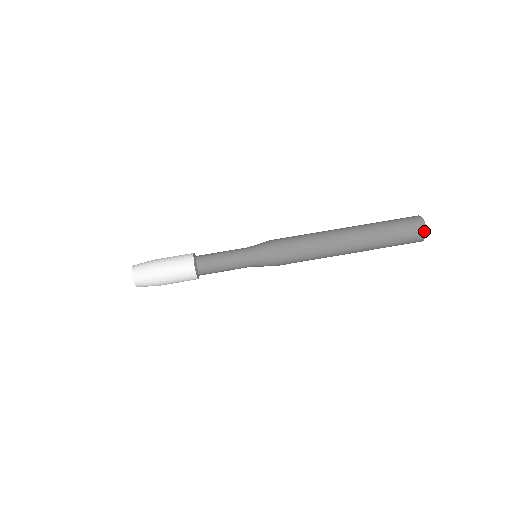
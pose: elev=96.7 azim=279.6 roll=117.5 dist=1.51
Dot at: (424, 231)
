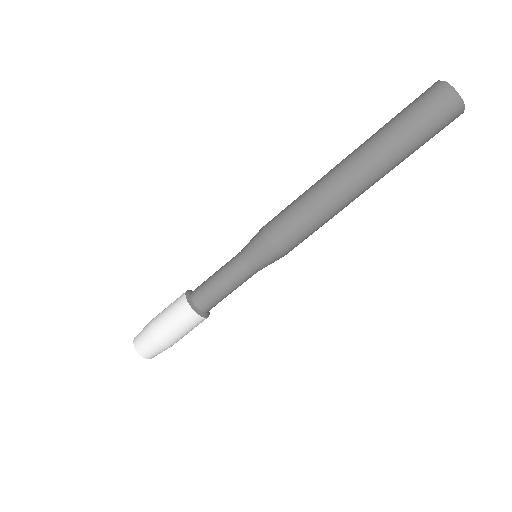
Dot at: (462, 112)
